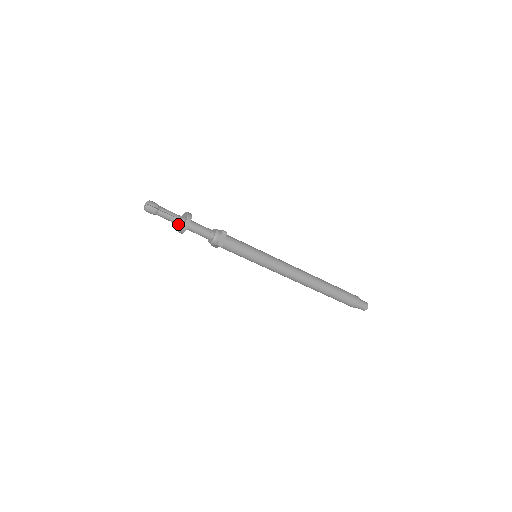
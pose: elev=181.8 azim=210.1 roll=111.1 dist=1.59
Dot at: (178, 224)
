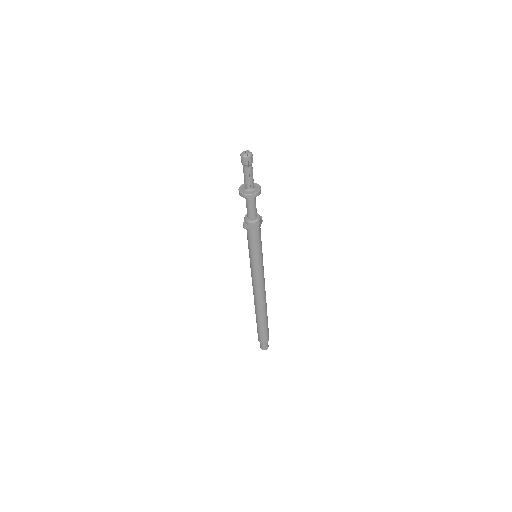
Dot at: (249, 188)
